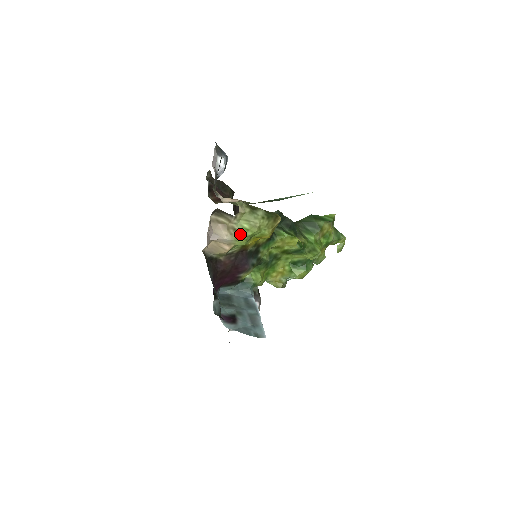
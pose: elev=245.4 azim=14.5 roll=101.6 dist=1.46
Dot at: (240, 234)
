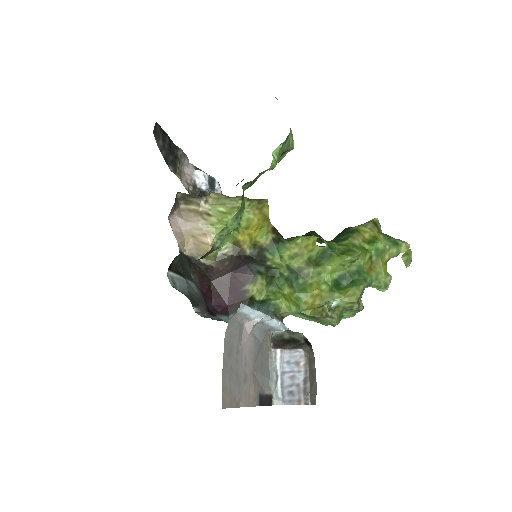
Dot at: (217, 219)
